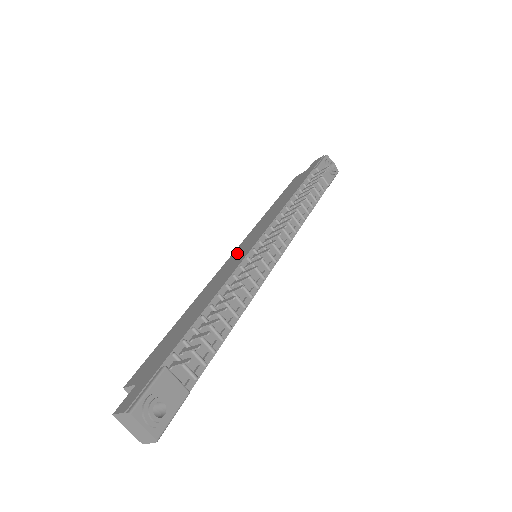
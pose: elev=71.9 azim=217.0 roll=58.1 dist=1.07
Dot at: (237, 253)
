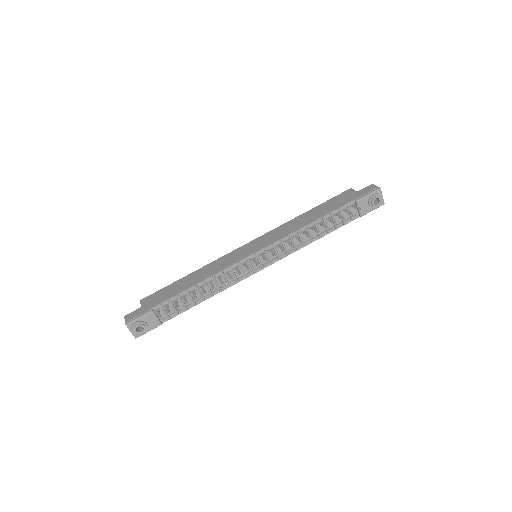
Dot at: (245, 248)
